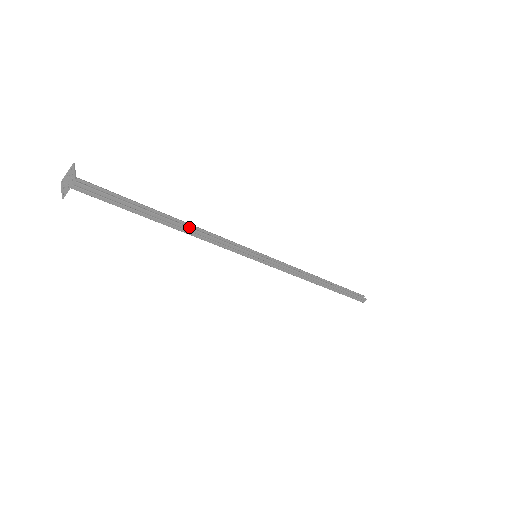
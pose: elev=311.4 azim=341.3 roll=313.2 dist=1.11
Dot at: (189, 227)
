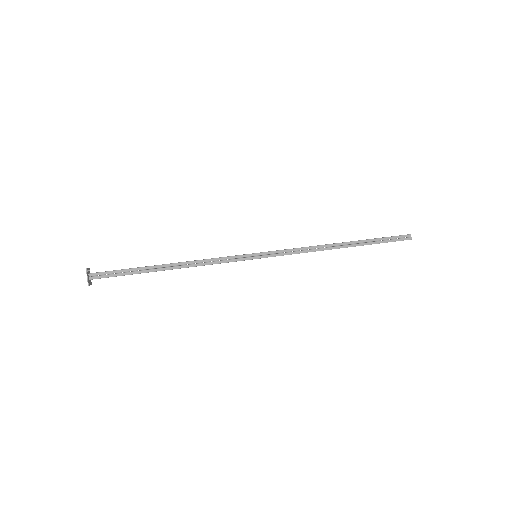
Dot at: (182, 262)
